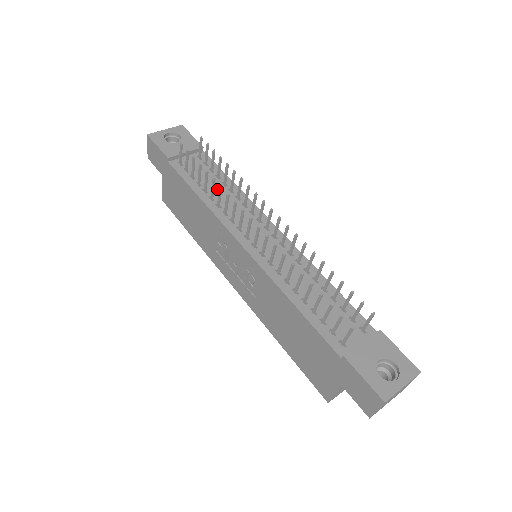
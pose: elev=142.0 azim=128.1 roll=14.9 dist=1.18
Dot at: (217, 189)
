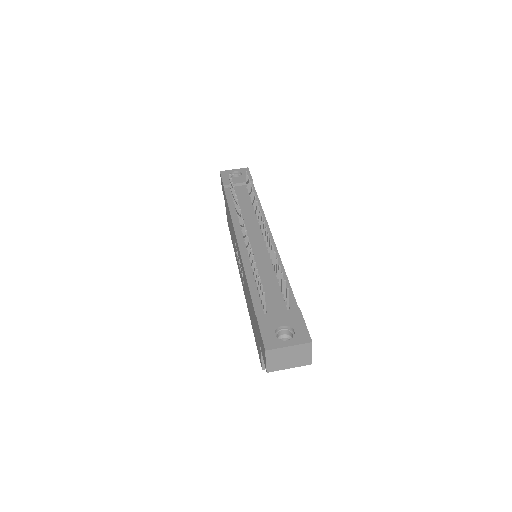
Dot at: (245, 207)
